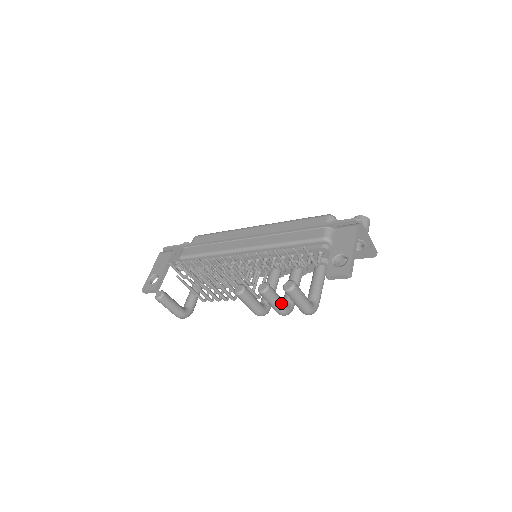
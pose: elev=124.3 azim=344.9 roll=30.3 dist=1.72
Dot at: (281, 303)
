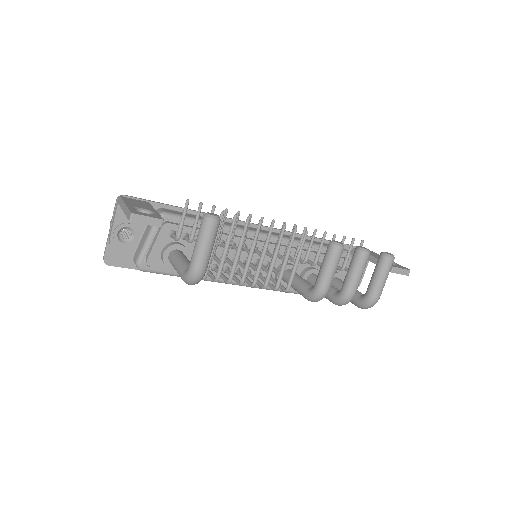
Dot at: occluded
